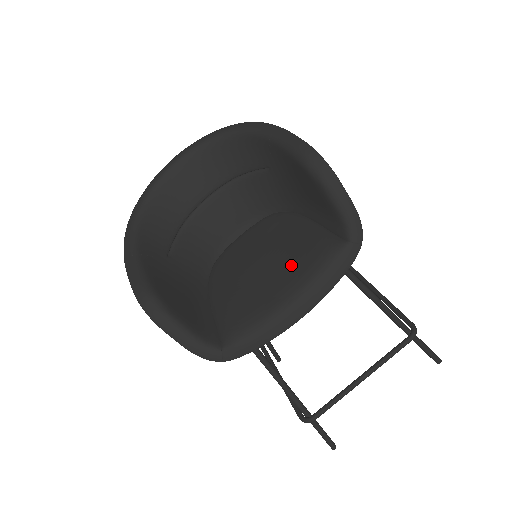
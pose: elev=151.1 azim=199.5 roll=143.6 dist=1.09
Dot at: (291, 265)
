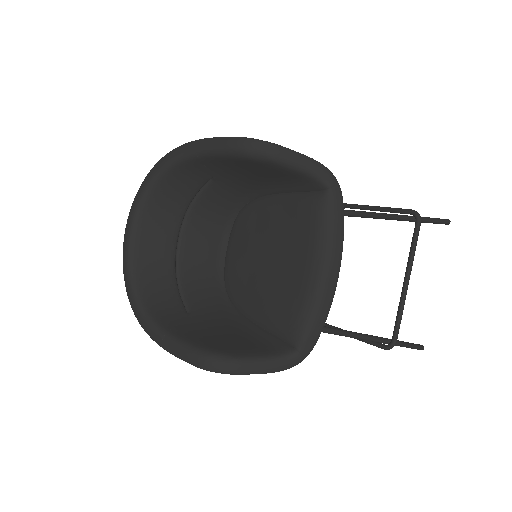
Dot at: (295, 242)
